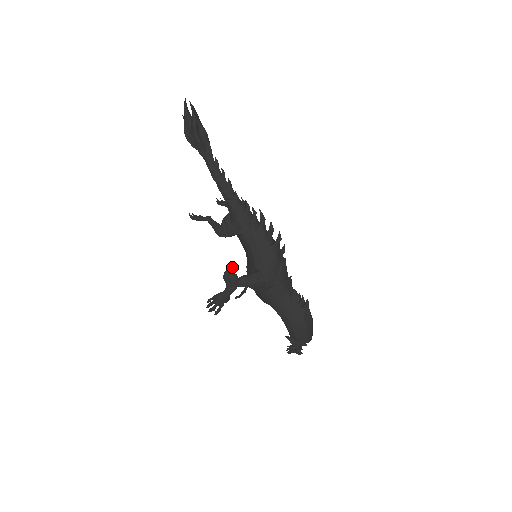
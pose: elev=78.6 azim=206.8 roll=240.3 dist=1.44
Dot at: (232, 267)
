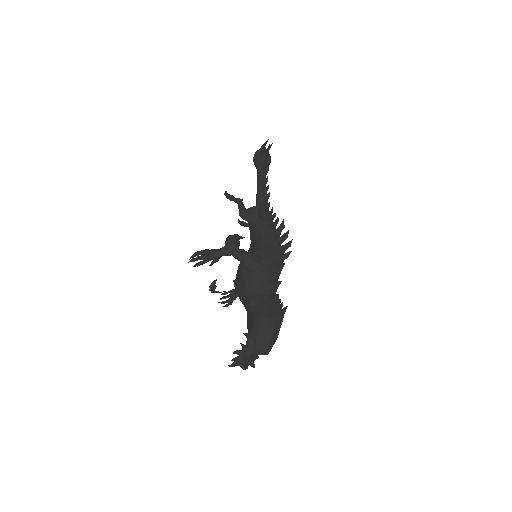
Dot at: occluded
